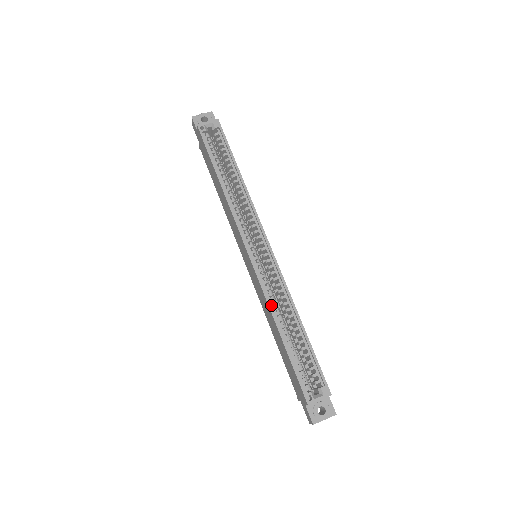
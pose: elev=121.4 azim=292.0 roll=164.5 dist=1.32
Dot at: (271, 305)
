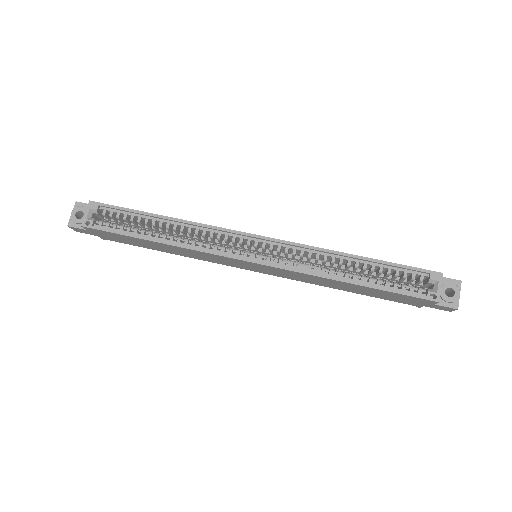
Dot at: (318, 274)
